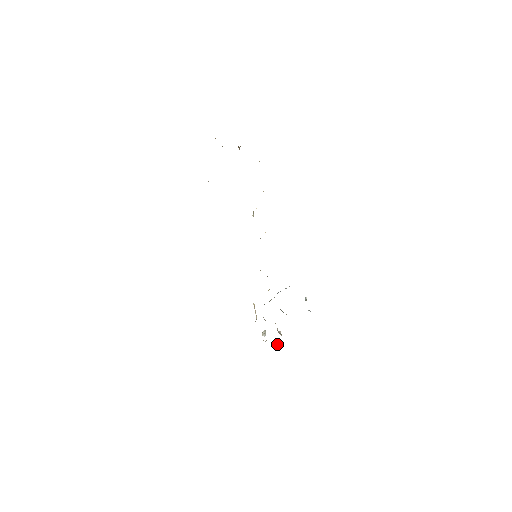
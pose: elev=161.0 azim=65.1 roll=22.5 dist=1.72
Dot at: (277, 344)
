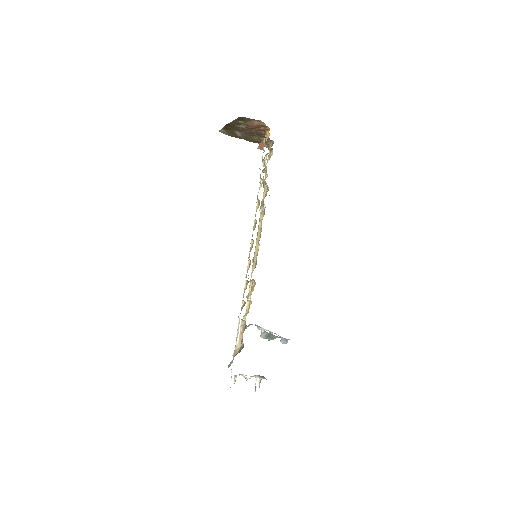
Dot at: (259, 387)
